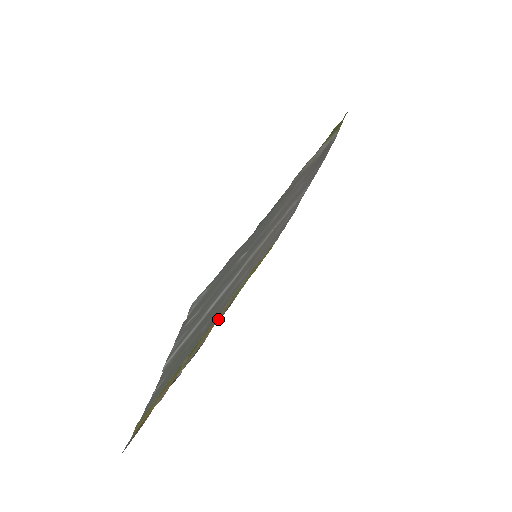
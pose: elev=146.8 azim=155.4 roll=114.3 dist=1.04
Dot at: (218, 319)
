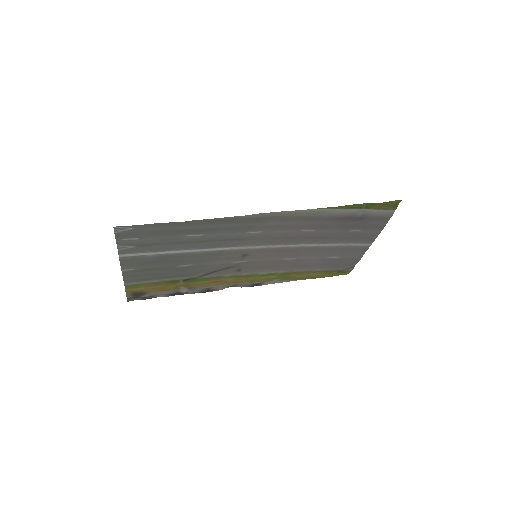
Dot at: (230, 282)
